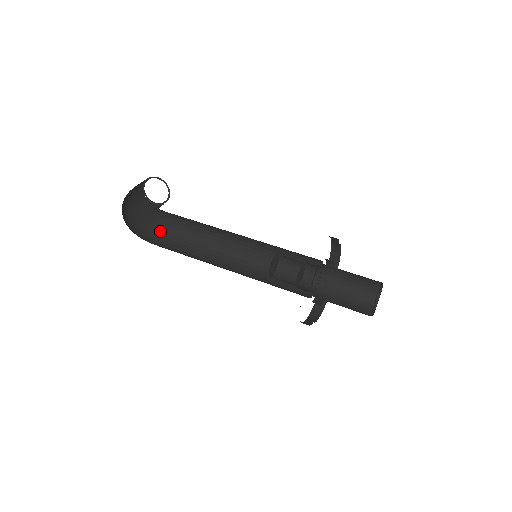
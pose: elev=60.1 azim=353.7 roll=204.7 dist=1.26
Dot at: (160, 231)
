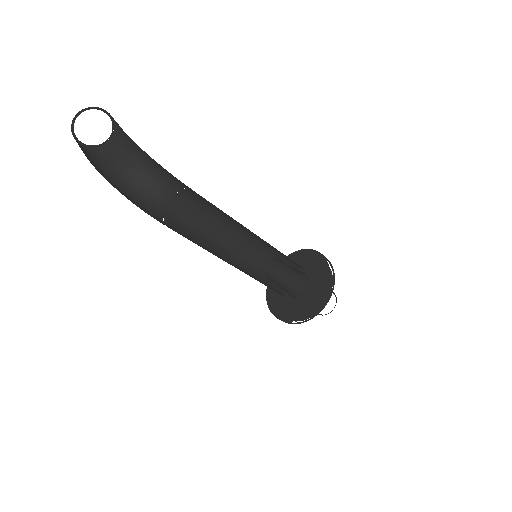
Dot at: (152, 203)
